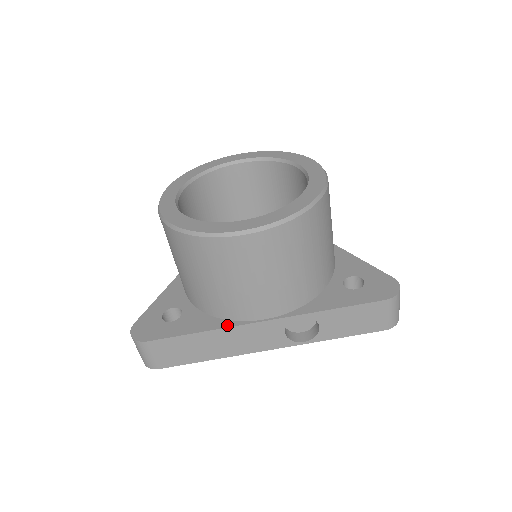
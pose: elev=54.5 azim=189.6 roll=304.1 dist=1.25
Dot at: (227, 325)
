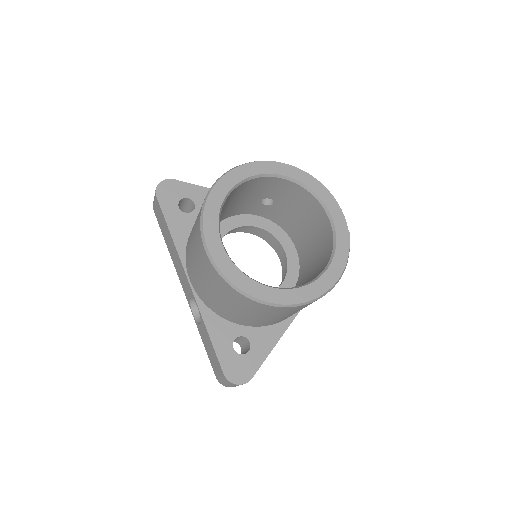
Dot at: (287, 325)
